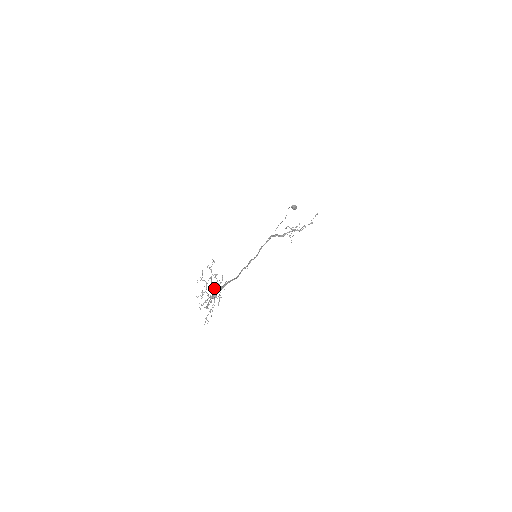
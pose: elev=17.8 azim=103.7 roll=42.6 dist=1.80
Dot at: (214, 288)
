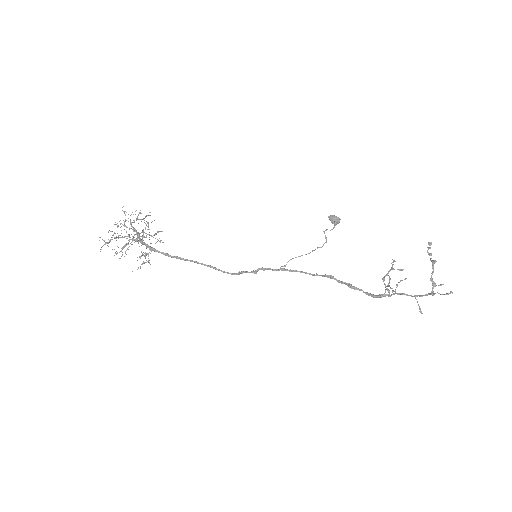
Dot at: occluded
